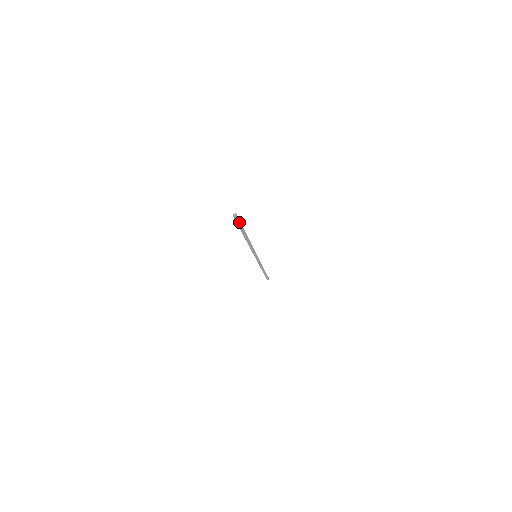
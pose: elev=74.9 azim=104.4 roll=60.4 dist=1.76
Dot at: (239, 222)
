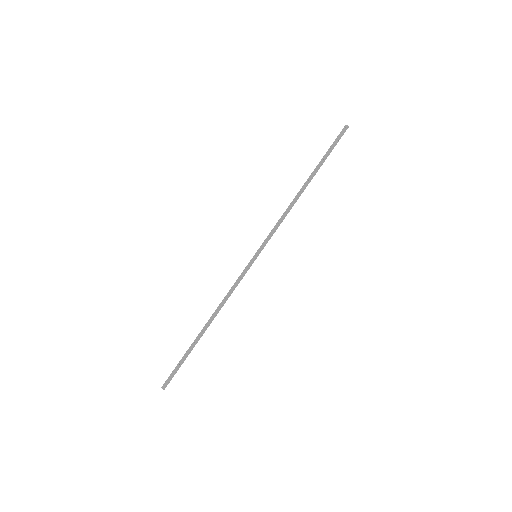
Dot at: (338, 141)
